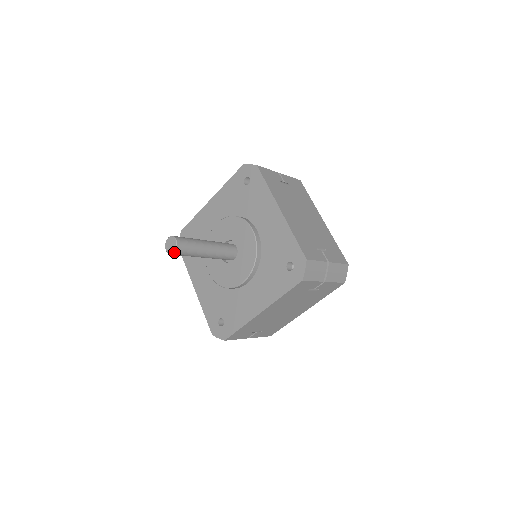
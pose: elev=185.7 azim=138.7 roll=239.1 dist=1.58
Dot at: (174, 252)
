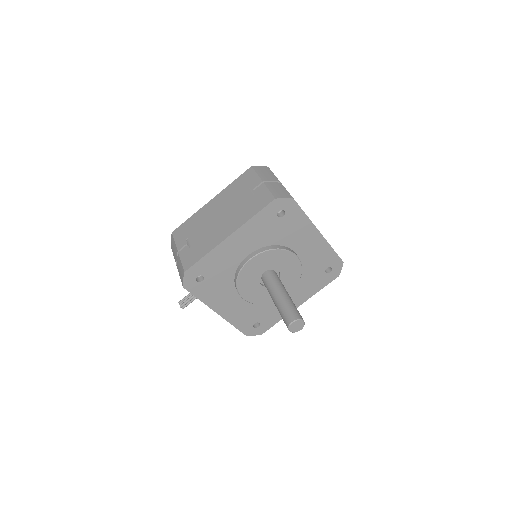
Dot at: occluded
